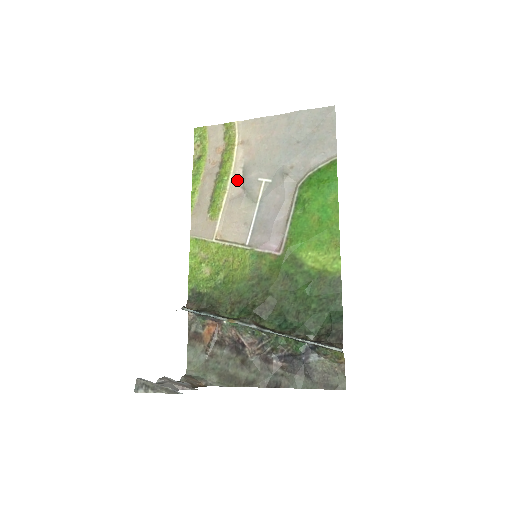
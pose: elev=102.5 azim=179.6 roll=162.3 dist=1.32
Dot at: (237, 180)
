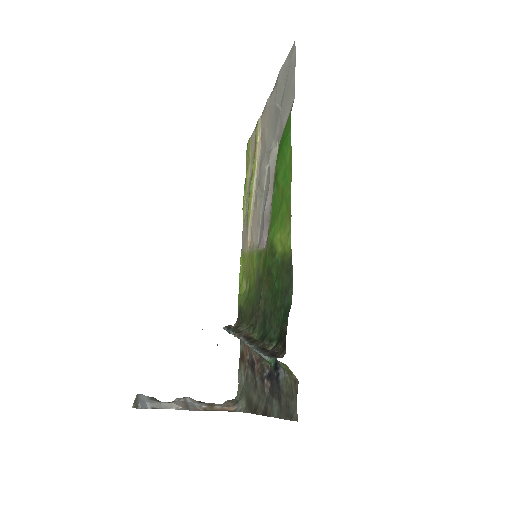
Dot at: (257, 179)
